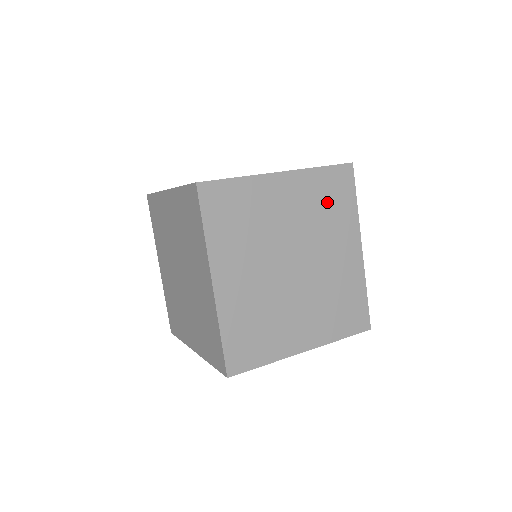
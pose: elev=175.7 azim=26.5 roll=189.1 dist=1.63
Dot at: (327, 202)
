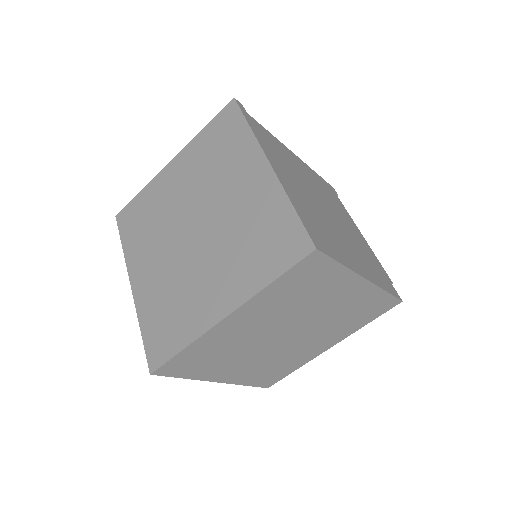
Dot at: (357, 313)
